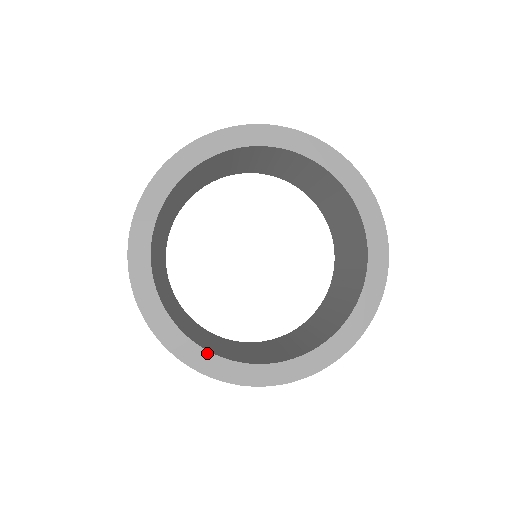
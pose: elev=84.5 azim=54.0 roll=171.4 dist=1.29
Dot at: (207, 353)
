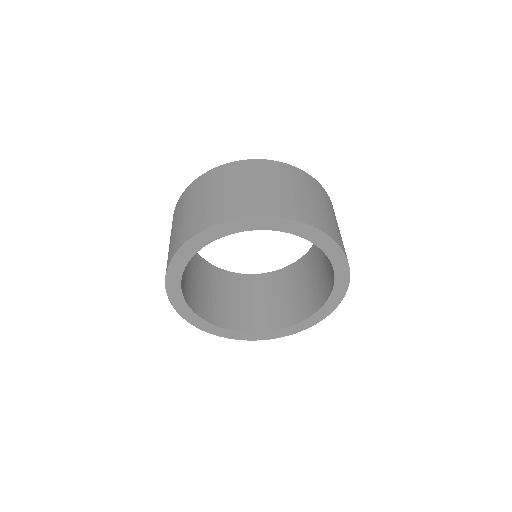
Dot at: (269, 332)
